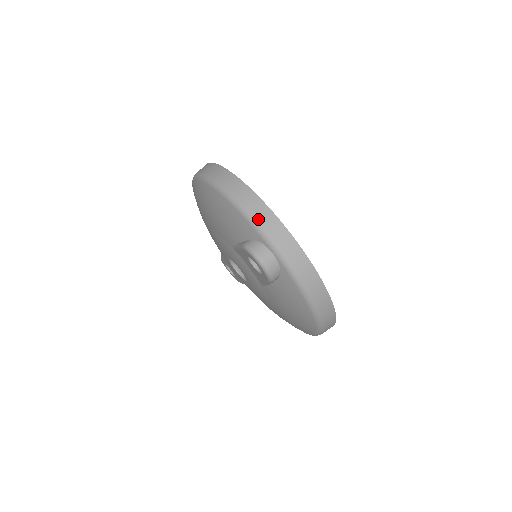
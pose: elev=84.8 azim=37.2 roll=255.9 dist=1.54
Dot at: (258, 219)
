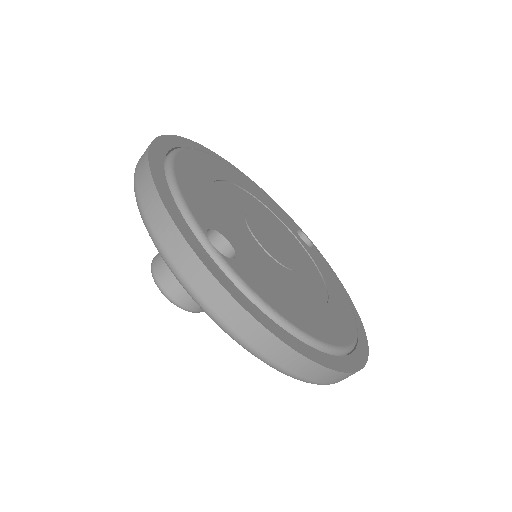
Dot at: (149, 221)
